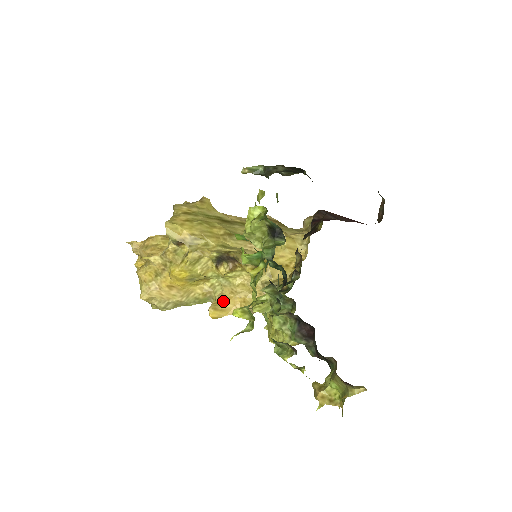
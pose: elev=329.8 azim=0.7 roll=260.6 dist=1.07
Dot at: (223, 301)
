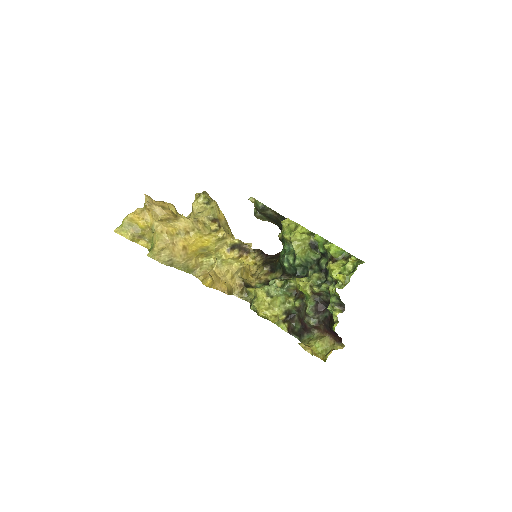
Dot at: (215, 277)
